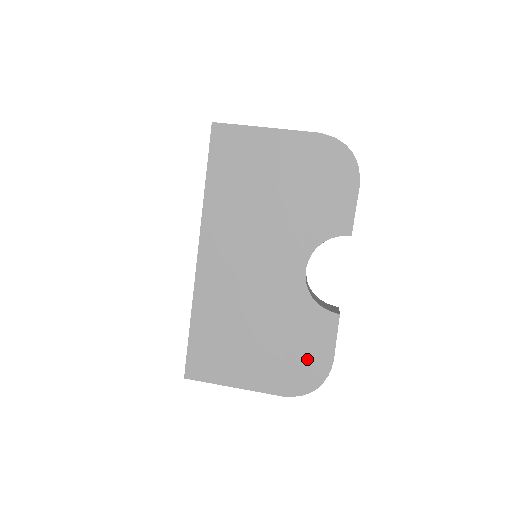
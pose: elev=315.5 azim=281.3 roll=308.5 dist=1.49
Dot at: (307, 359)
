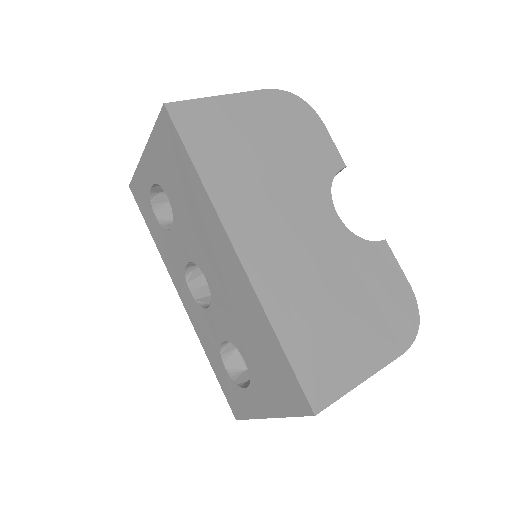
Dot at: (394, 299)
